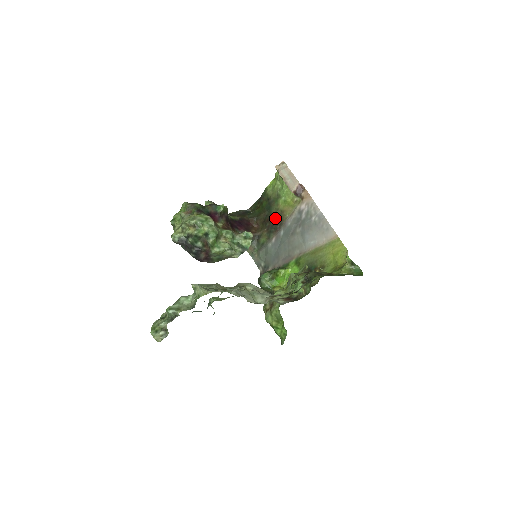
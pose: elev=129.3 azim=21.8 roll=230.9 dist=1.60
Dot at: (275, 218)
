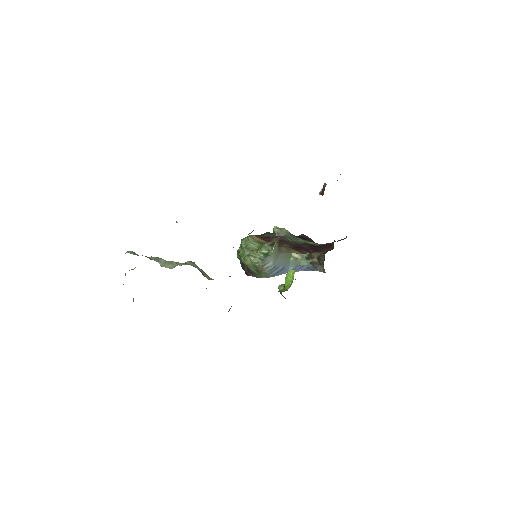
Dot at: occluded
